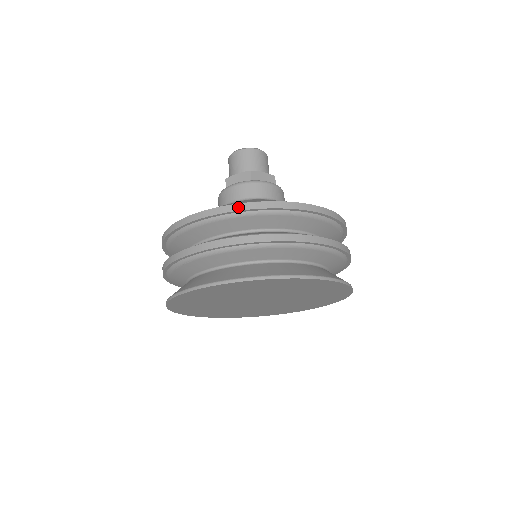
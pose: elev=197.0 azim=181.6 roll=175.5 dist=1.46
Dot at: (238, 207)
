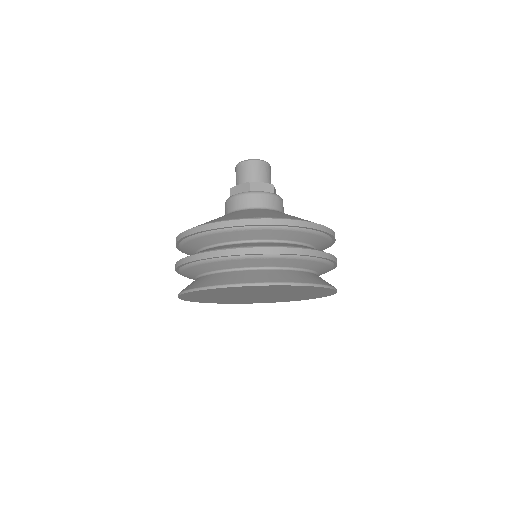
Dot at: (315, 226)
